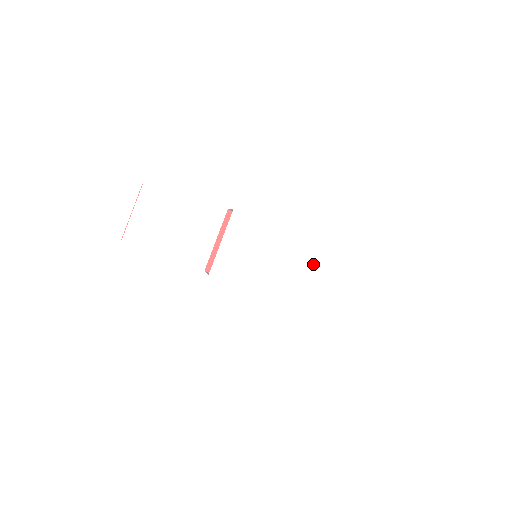
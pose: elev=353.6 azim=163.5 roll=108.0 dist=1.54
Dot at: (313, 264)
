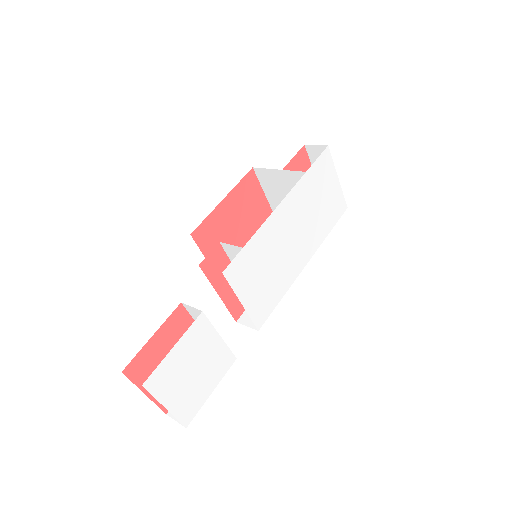
Dot at: (307, 202)
